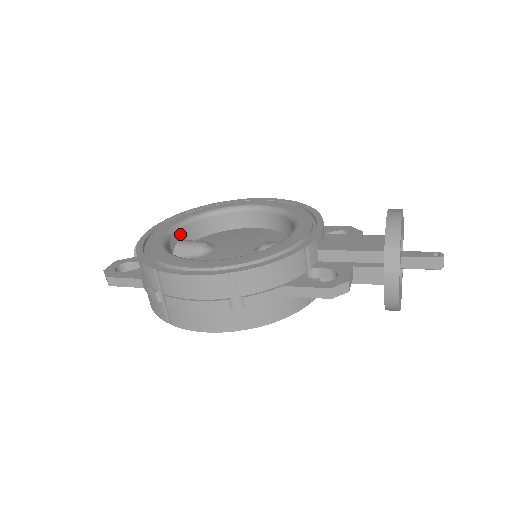
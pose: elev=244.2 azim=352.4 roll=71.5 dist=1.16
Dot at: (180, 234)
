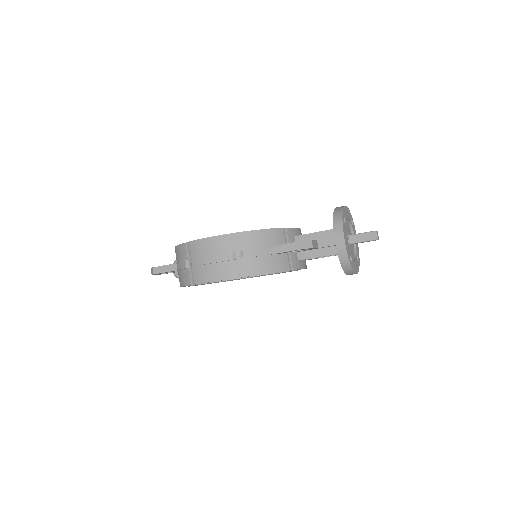
Dot at: occluded
